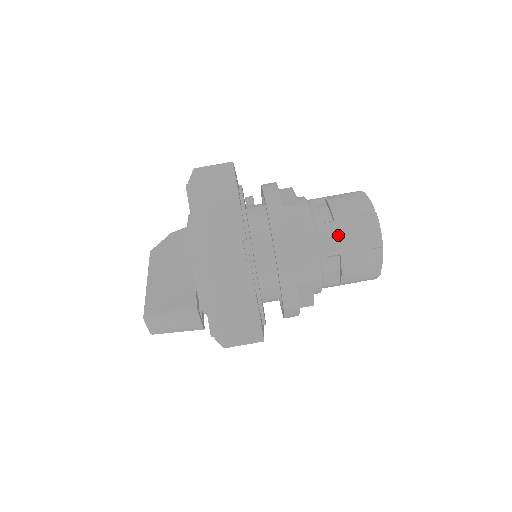
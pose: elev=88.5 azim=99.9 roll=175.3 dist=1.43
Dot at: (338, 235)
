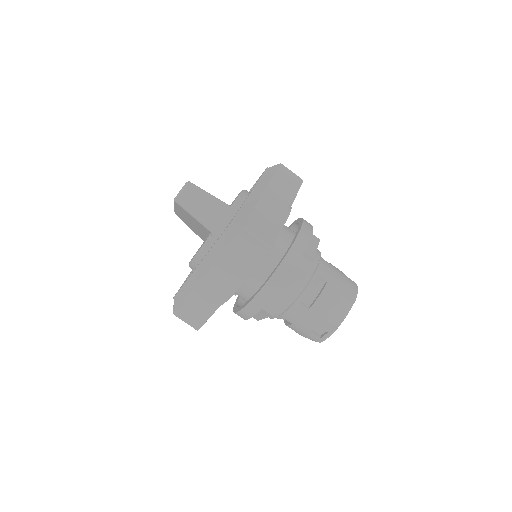
Dot at: (332, 271)
